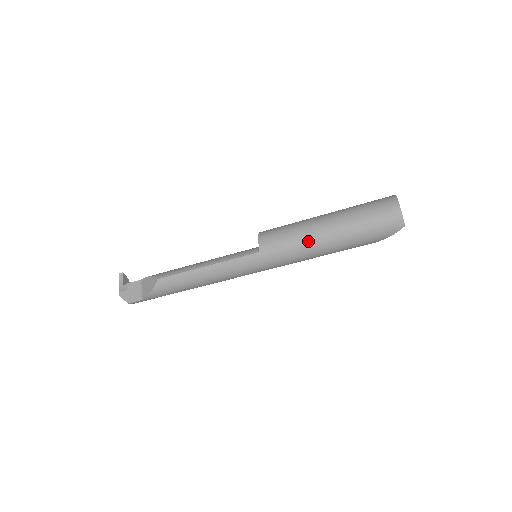
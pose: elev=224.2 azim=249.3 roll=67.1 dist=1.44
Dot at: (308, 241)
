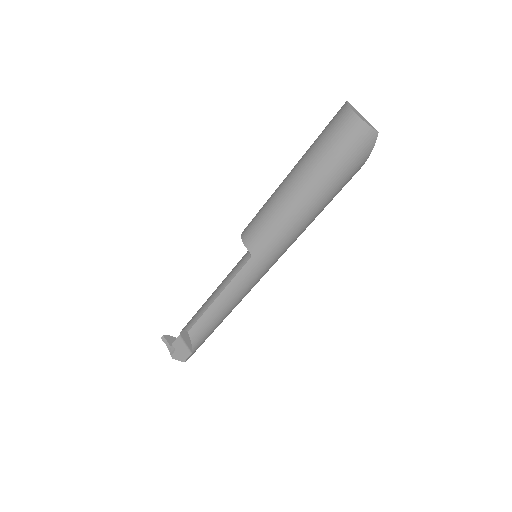
Dot at: (289, 216)
